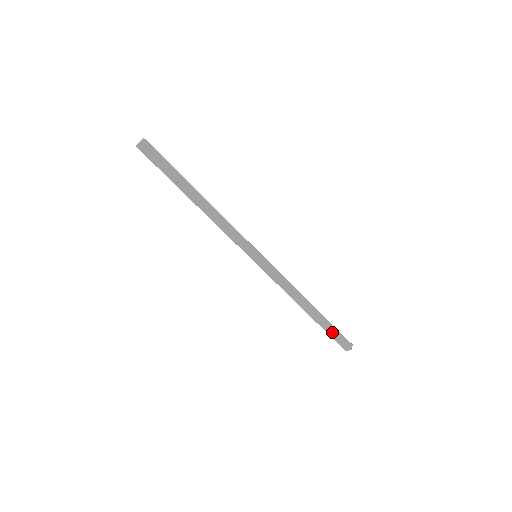
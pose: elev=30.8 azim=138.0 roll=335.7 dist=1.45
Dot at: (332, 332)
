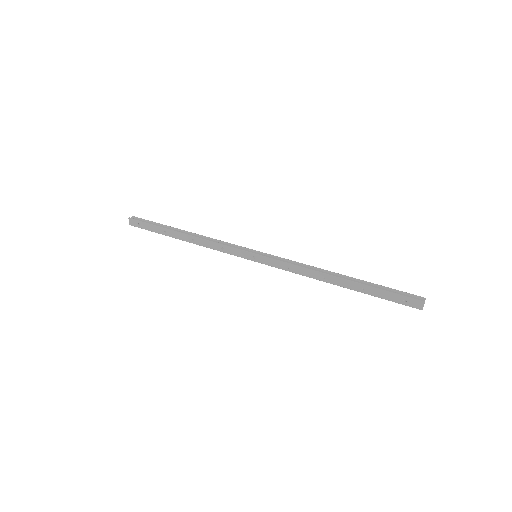
Dot at: (383, 293)
